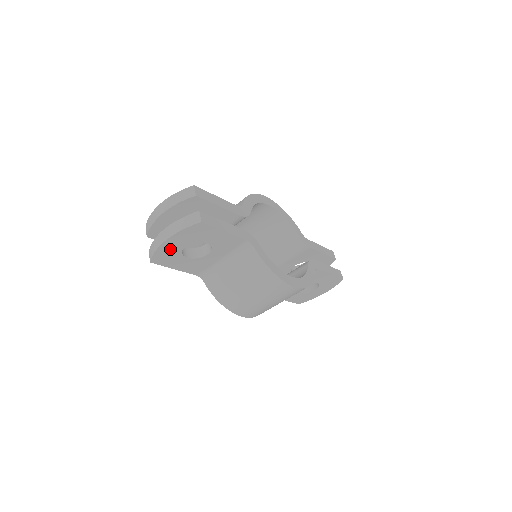
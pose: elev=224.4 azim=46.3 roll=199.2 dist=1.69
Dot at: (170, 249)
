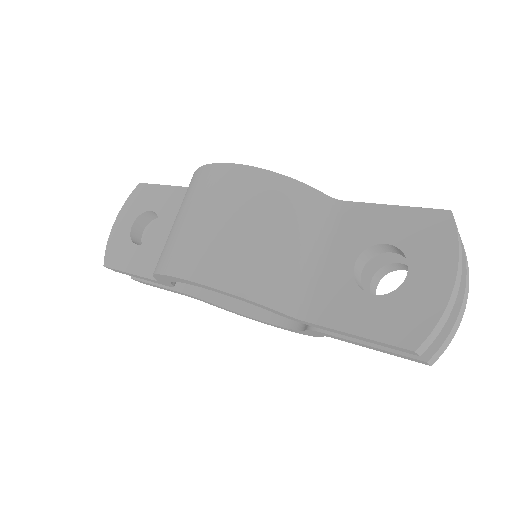
Dot at: (120, 236)
